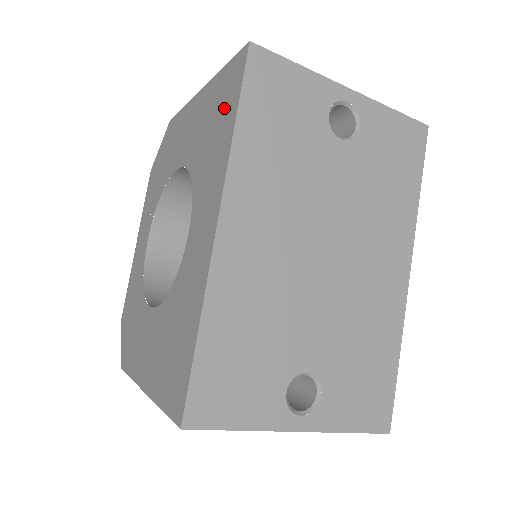
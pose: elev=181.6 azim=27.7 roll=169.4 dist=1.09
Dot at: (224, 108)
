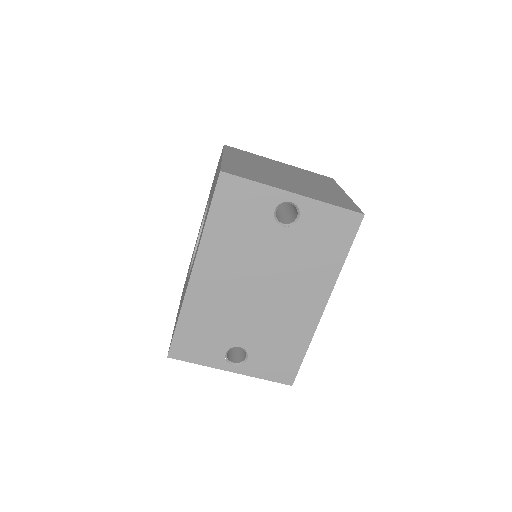
Dot at: occluded
